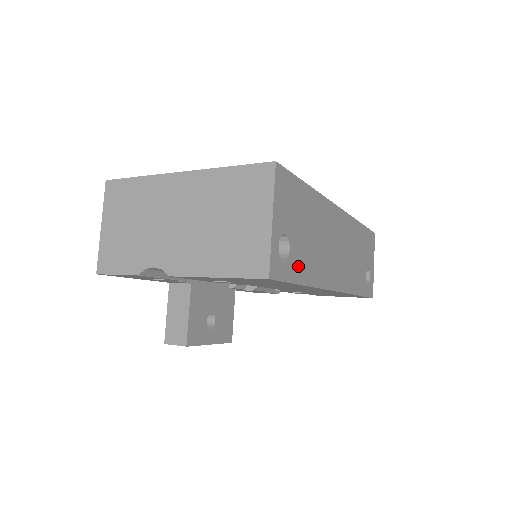
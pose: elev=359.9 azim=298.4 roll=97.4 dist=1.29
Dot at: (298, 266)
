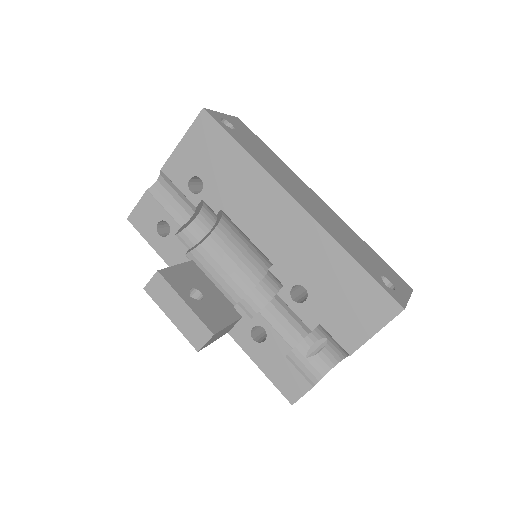
Dot at: (240, 140)
